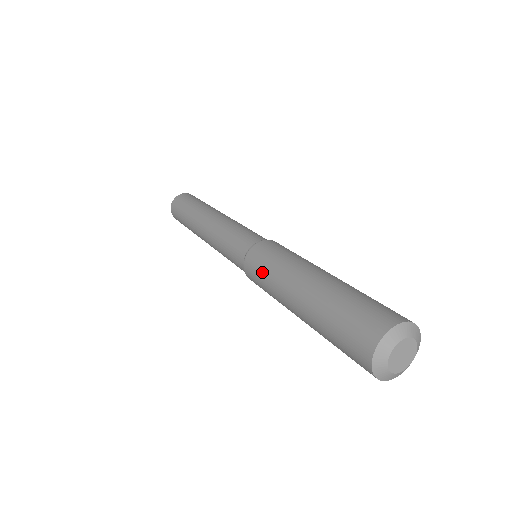
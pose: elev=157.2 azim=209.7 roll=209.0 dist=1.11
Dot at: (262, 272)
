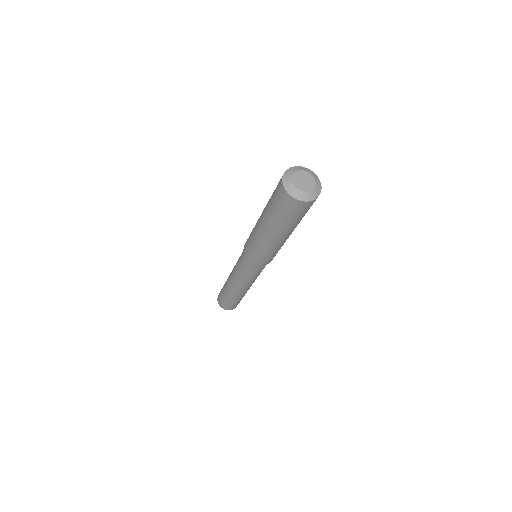
Dot at: occluded
